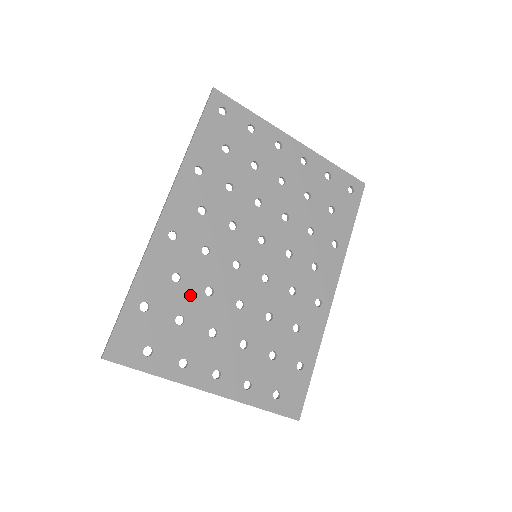
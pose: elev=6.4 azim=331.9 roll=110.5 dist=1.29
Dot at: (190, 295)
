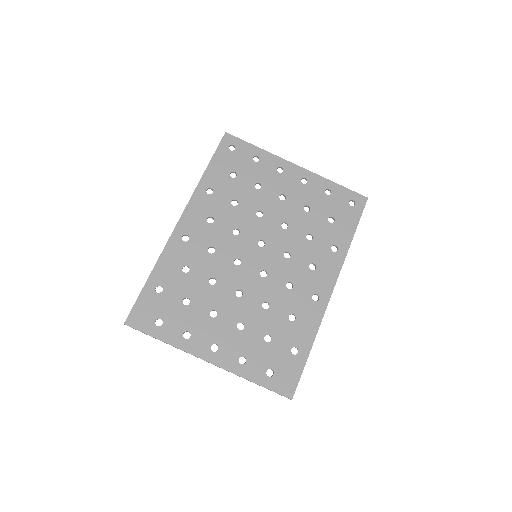
Dot at: (196, 283)
